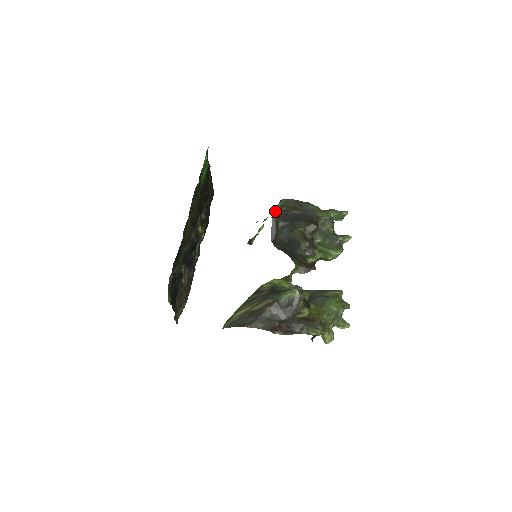
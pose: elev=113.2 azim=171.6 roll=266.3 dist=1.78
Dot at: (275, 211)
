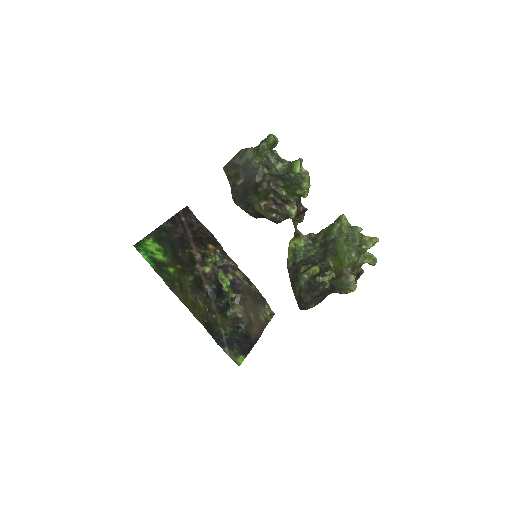
Dot at: occluded
